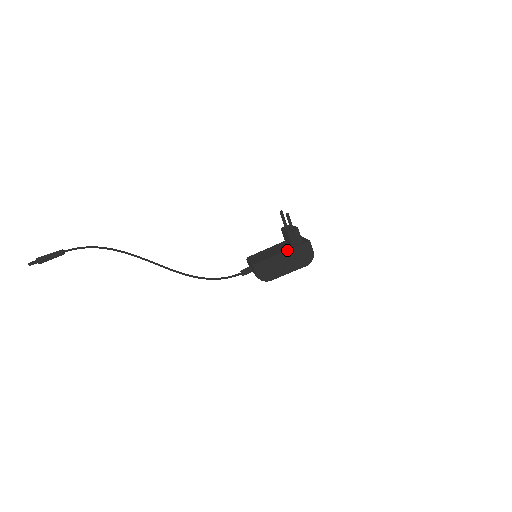
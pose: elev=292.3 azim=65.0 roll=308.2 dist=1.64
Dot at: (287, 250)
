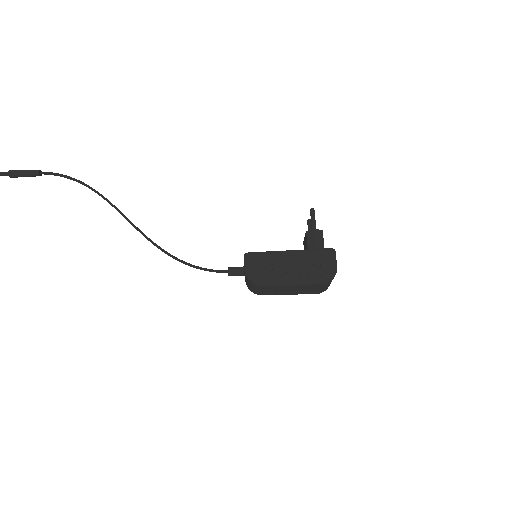
Dot at: occluded
